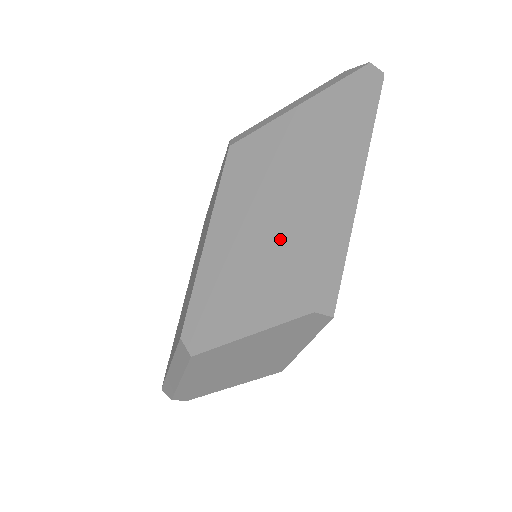
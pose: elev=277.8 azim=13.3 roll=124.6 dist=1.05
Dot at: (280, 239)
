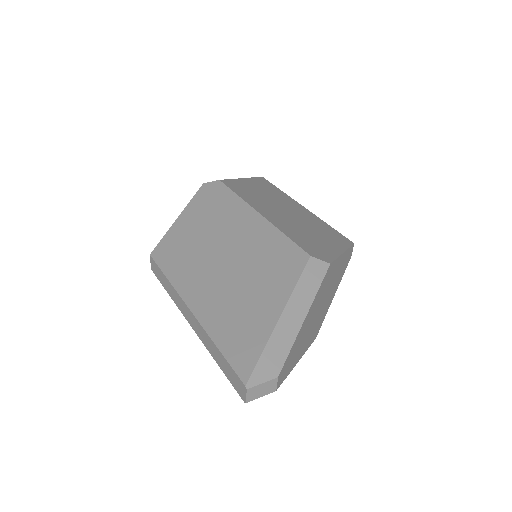
Dot at: (304, 219)
